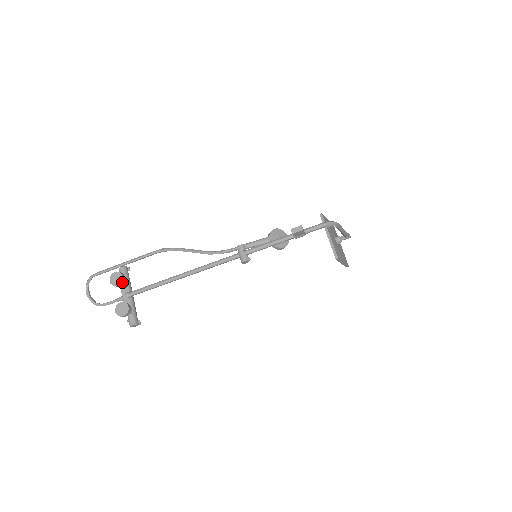
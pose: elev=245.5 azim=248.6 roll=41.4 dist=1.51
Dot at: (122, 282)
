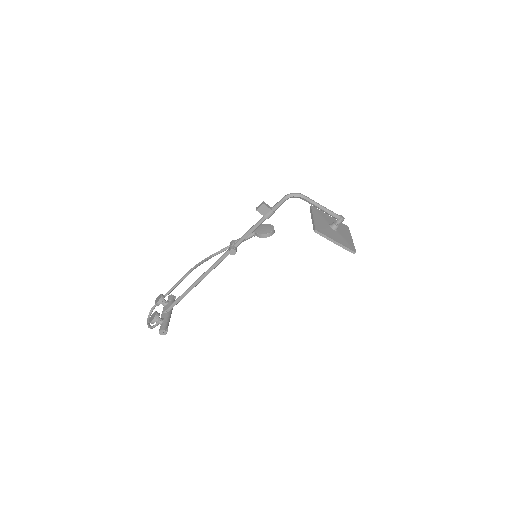
Dot at: (161, 300)
